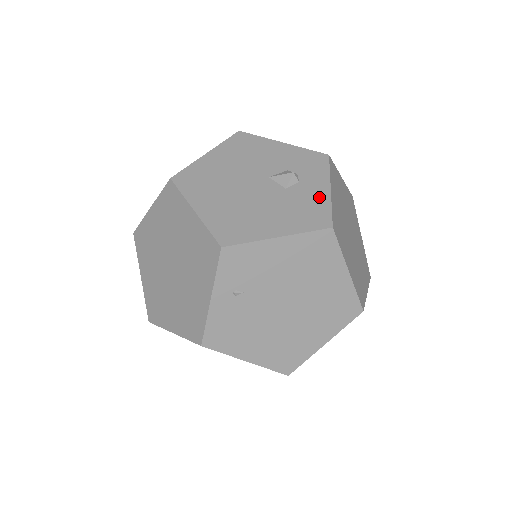
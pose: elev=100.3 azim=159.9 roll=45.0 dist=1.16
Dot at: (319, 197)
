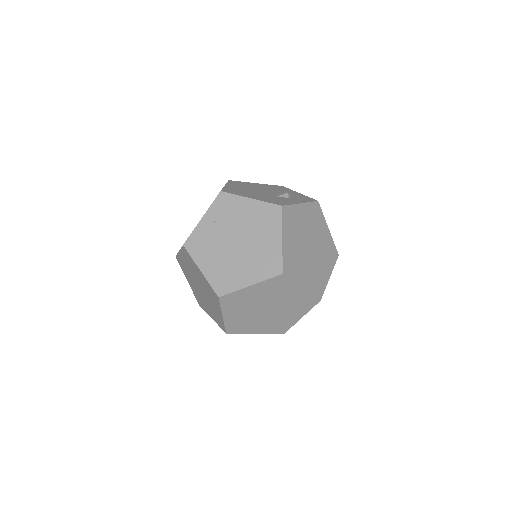
Dot at: (290, 202)
